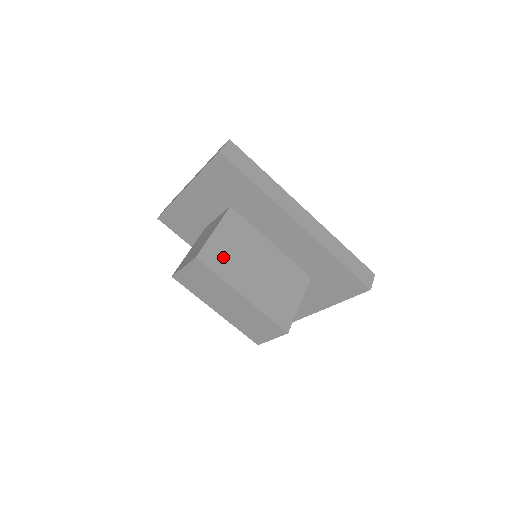
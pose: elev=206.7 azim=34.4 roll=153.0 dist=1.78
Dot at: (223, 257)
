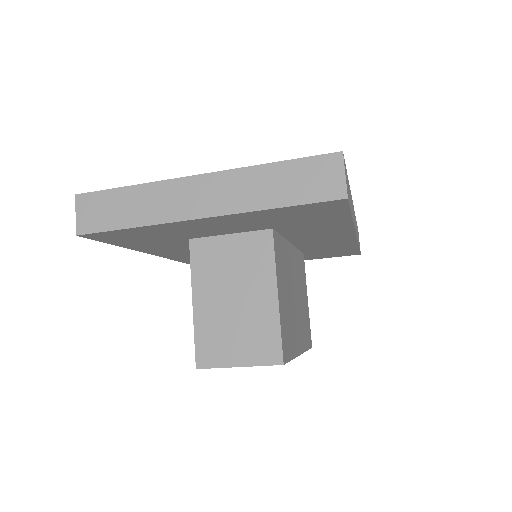
Dot at: (288, 326)
